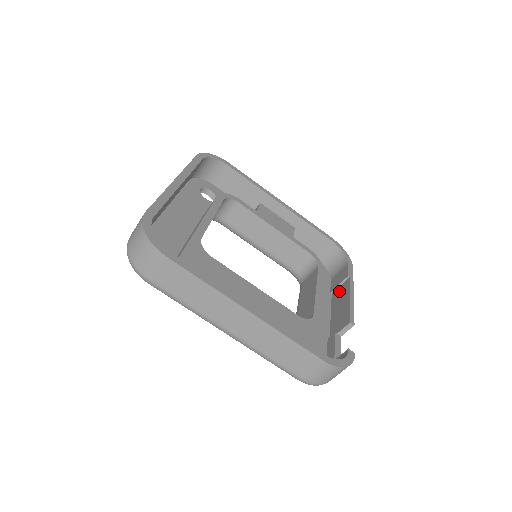
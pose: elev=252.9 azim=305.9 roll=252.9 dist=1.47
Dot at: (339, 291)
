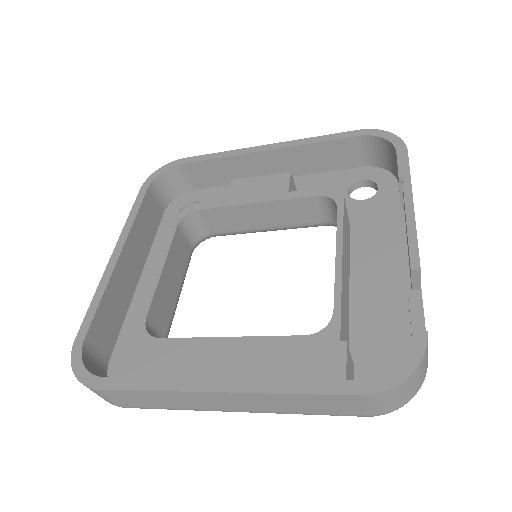
Dot at: occluded
